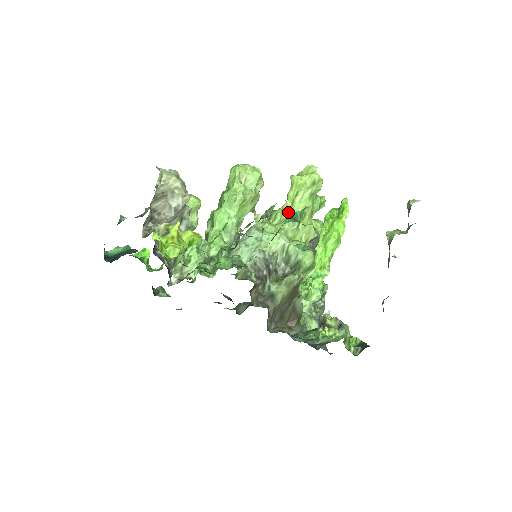
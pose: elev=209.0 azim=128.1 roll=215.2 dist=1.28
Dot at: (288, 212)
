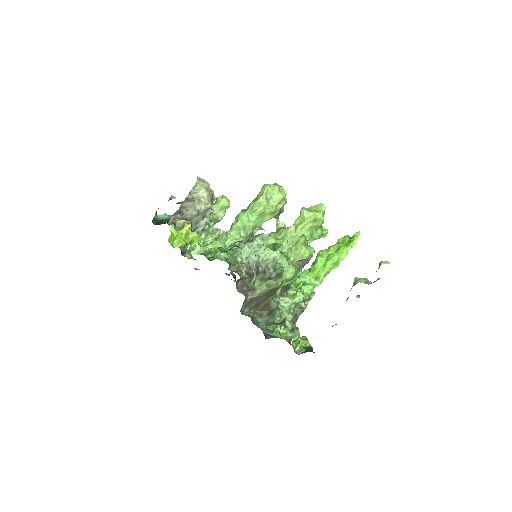
Dot at: (290, 234)
